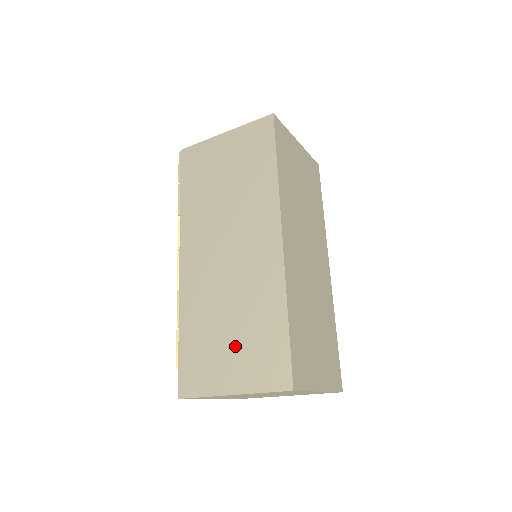
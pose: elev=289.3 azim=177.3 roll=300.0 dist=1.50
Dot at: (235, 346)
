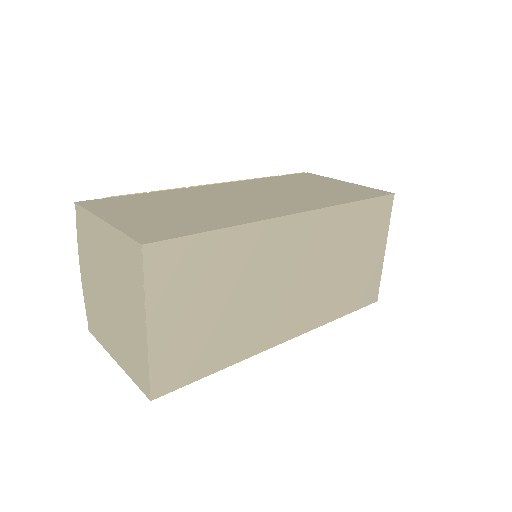
Dot at: (160, 213)
